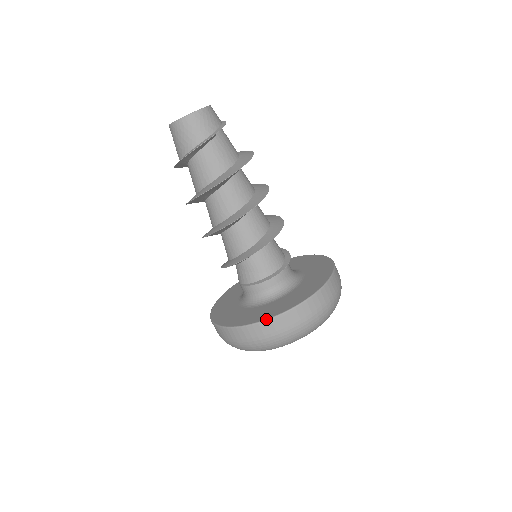
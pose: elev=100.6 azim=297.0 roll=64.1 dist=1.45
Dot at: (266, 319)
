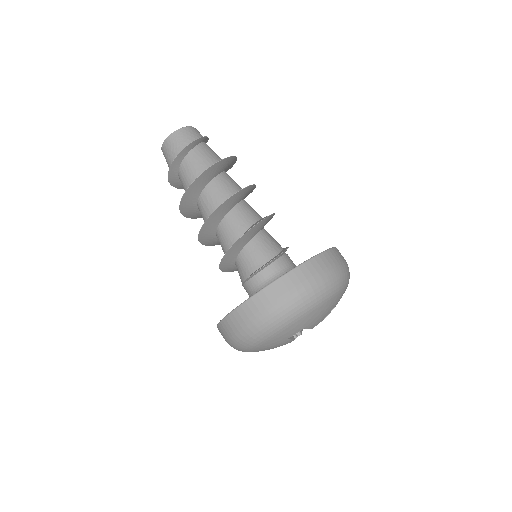
Dot at: (237, 306)
